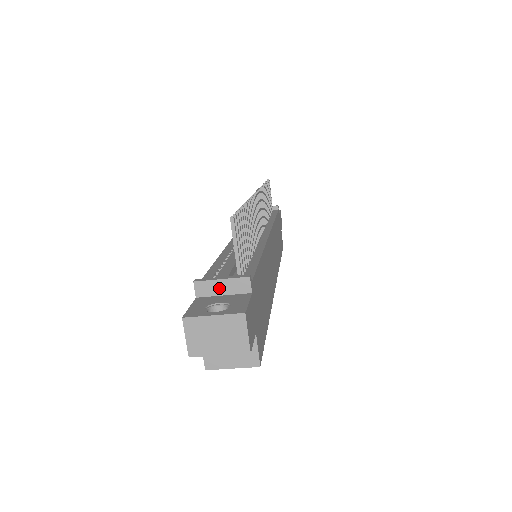
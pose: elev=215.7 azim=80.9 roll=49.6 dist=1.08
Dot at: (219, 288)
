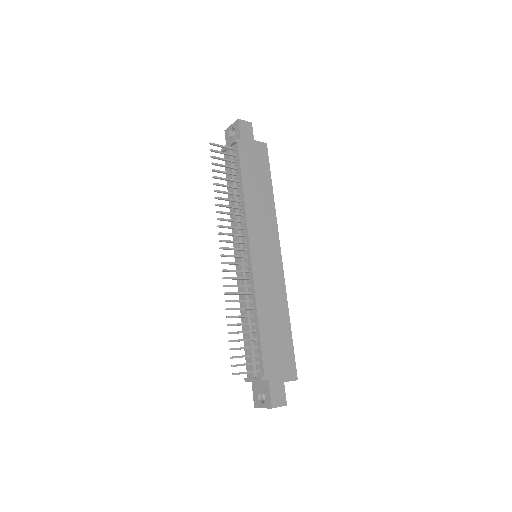
Dot at: occluded
